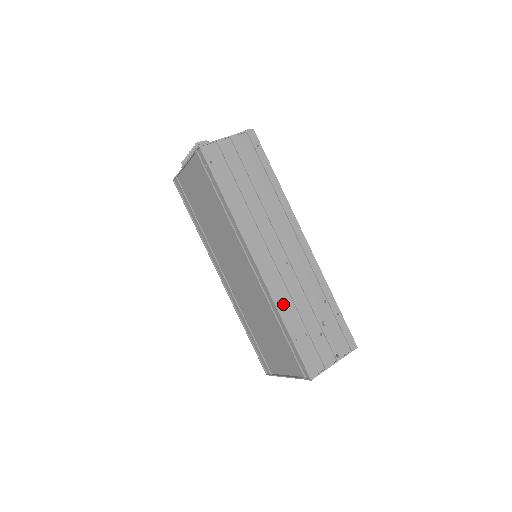
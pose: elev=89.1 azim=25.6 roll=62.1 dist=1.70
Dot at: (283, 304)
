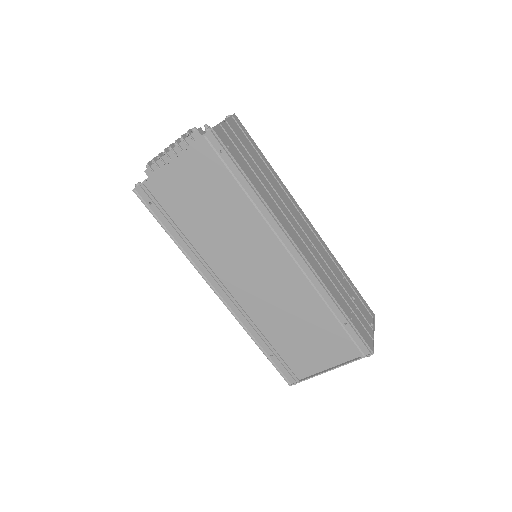
Dot at: (330, 286)
